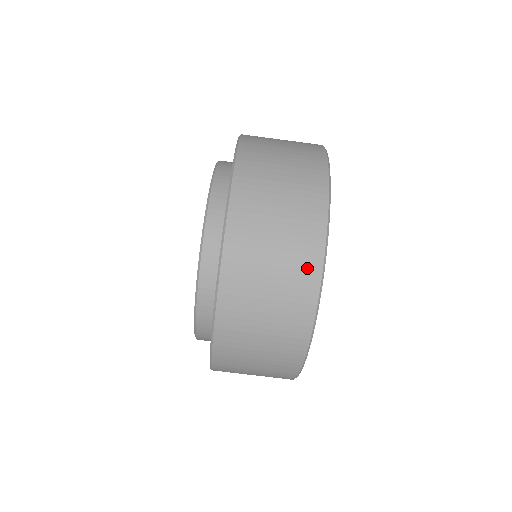
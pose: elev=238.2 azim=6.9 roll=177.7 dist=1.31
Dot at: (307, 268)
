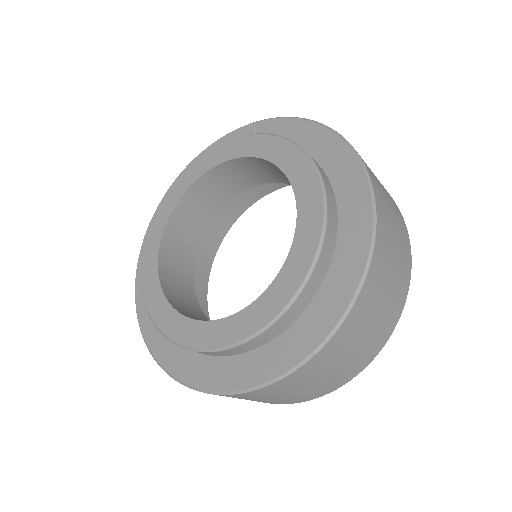
Dot at: (407, 246)
